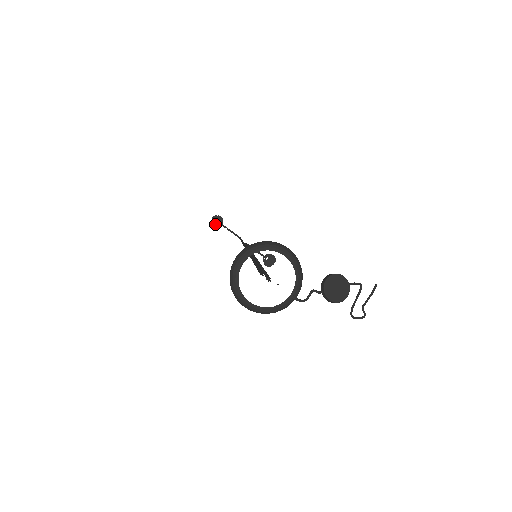
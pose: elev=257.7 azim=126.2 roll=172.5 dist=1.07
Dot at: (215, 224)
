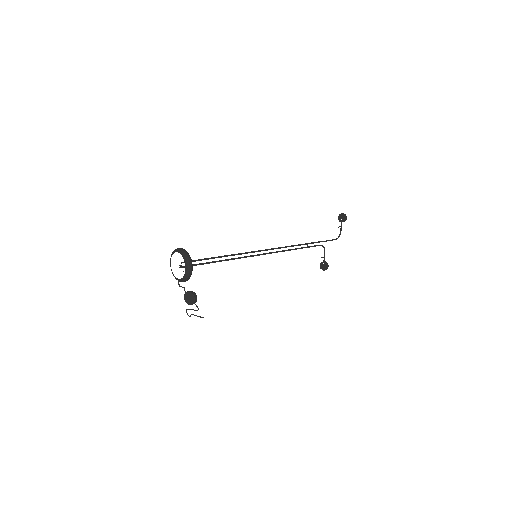
Dot at: (340, 217)
